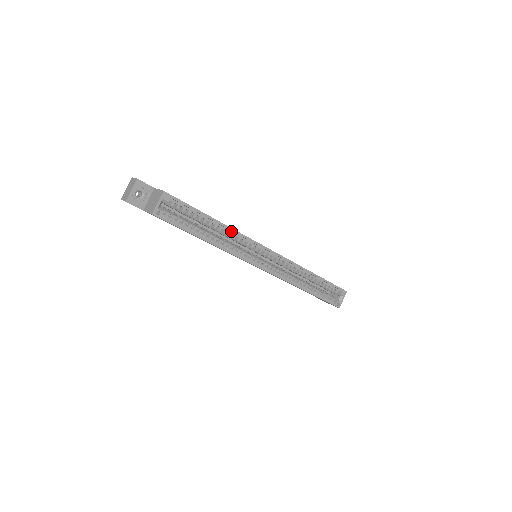
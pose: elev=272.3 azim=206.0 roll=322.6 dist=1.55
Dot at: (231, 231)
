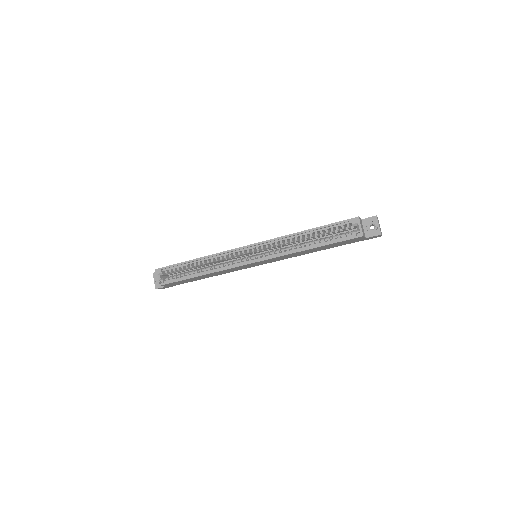
Dot at: (211, 257)
